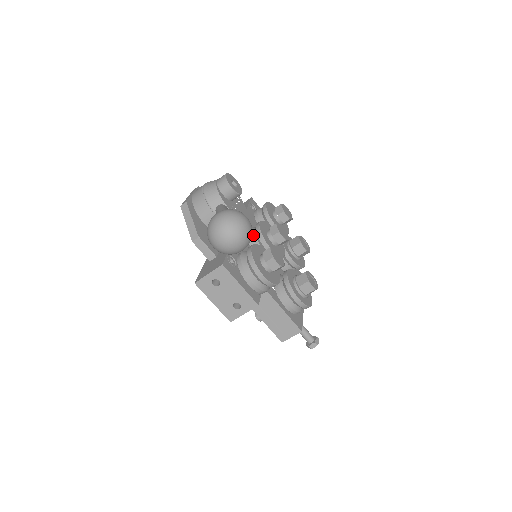
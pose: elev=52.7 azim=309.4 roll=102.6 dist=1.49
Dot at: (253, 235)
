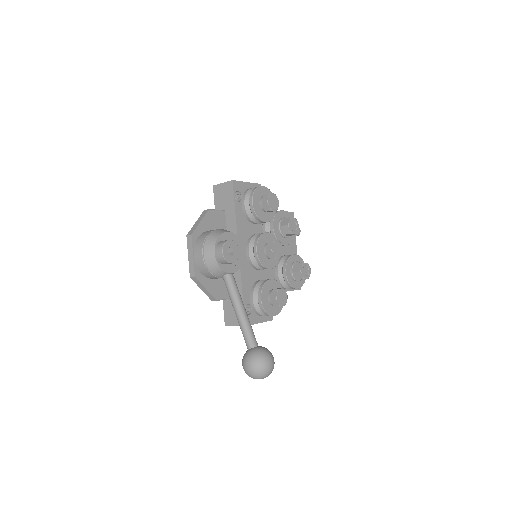
Dot at: (253, 260)
